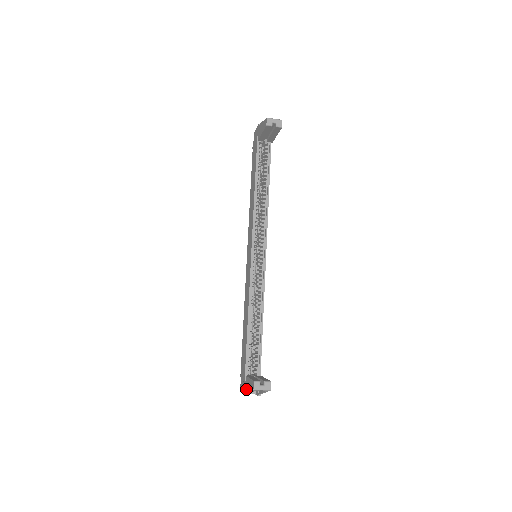
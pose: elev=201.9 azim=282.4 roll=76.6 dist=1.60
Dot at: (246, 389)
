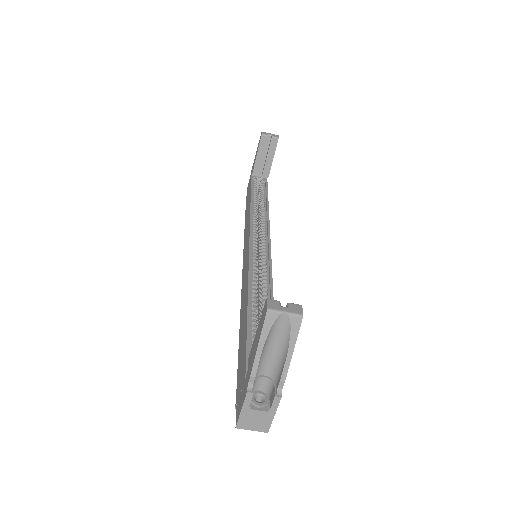
Dot at: (250, 368)
